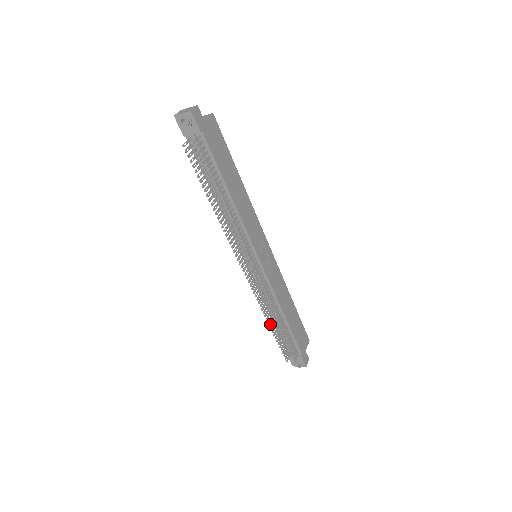
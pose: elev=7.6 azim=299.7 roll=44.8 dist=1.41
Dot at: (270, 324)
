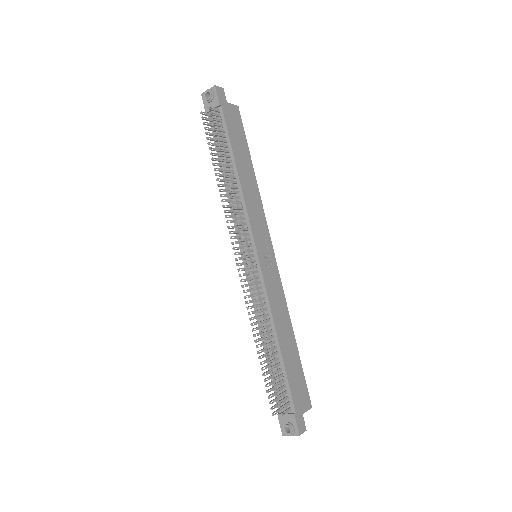
Dot at: occluded
